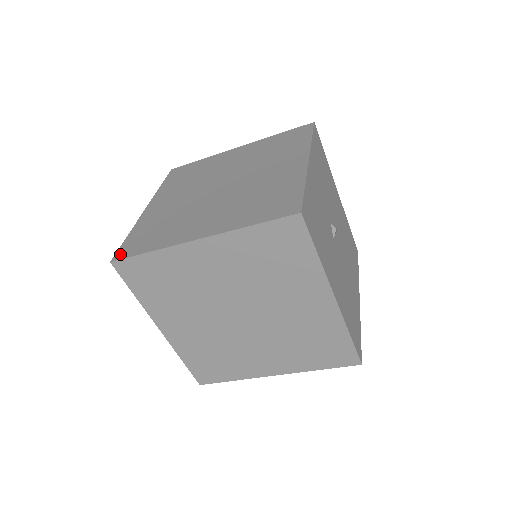
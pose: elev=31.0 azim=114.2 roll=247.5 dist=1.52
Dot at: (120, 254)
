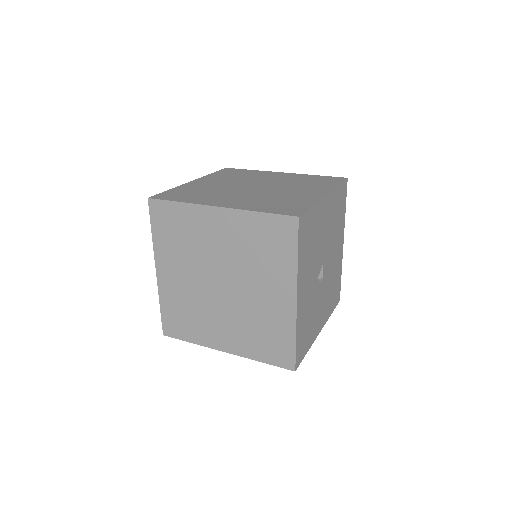
Dot at: (167, 331)
